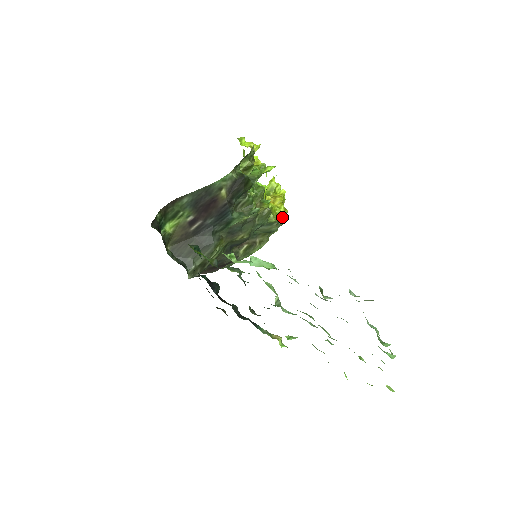
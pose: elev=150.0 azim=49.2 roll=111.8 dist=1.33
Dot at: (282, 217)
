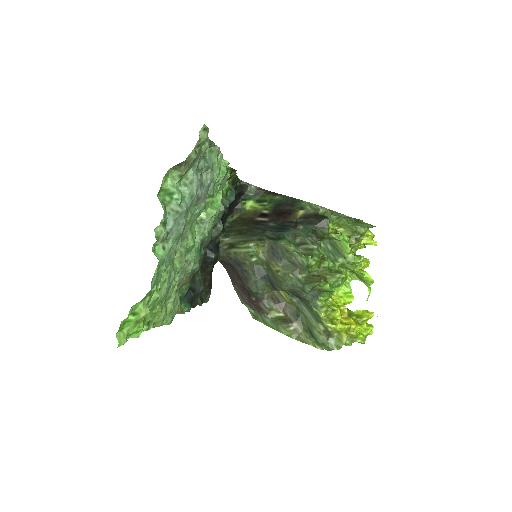
Dot at: (337, 341)
